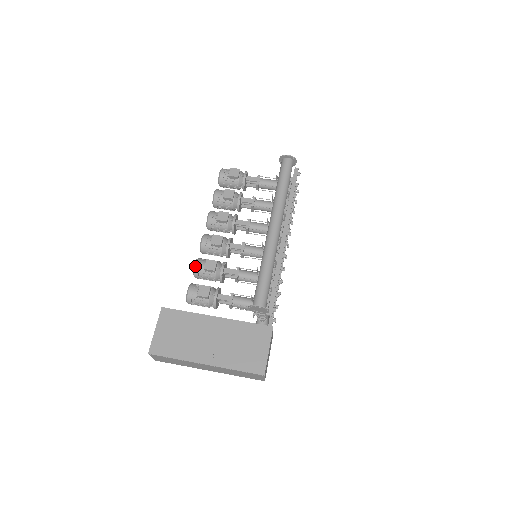
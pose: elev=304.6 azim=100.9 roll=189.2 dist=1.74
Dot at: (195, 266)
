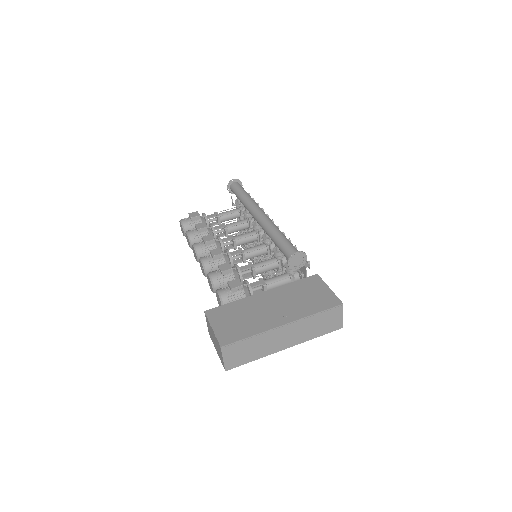
Dot at: (211, 276)
